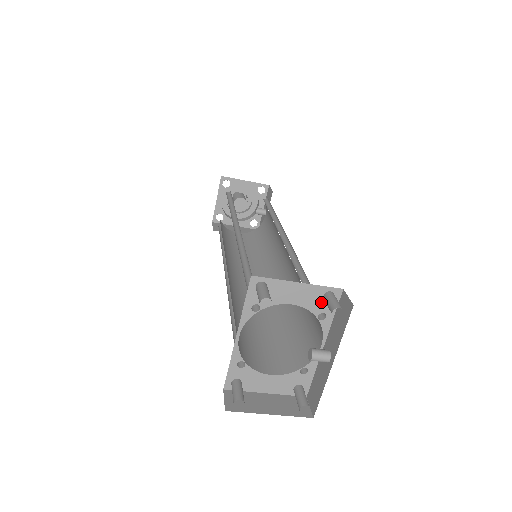
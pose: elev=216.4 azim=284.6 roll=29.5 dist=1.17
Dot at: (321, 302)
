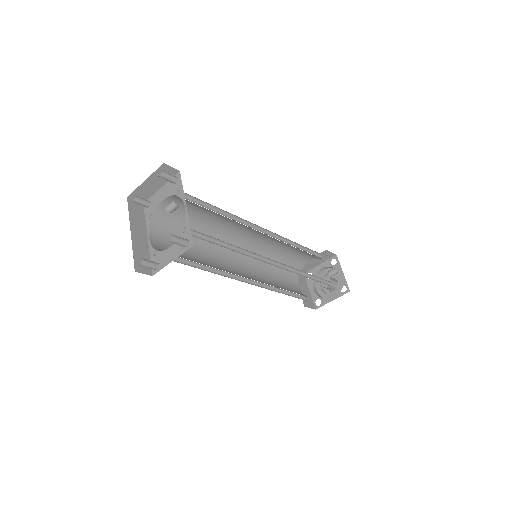
Dot at: (174, 187)
